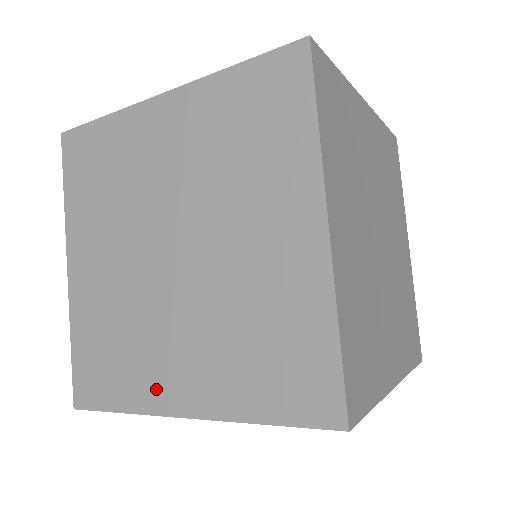
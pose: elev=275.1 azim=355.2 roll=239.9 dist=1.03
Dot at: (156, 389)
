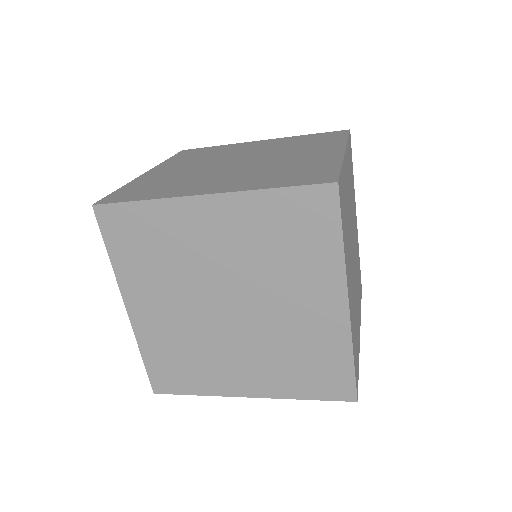
Dot at: (187, 190)
